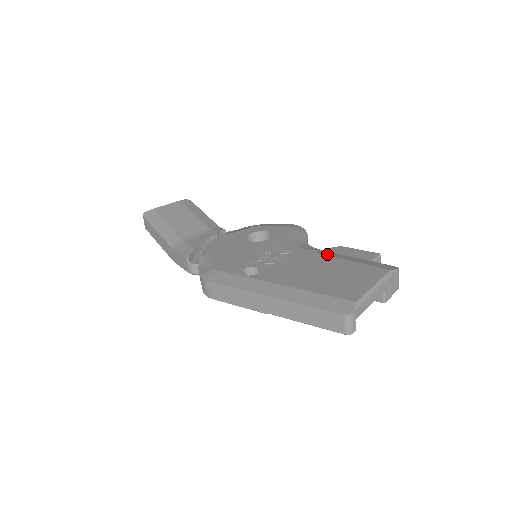
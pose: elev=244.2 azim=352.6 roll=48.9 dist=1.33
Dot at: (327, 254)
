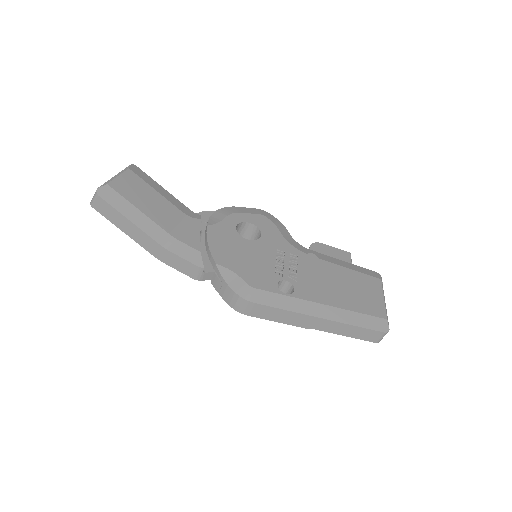
Dot at: (326, 259)
